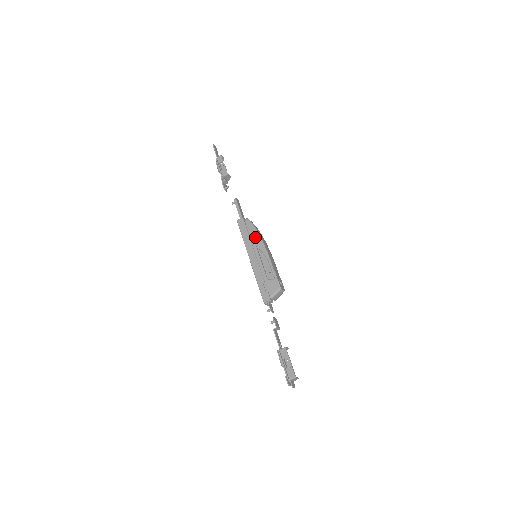
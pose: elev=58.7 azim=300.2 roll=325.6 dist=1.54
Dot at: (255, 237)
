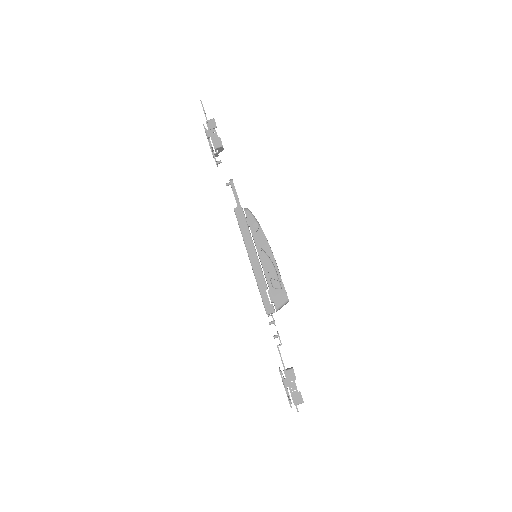
Dot at: (258, 234)
